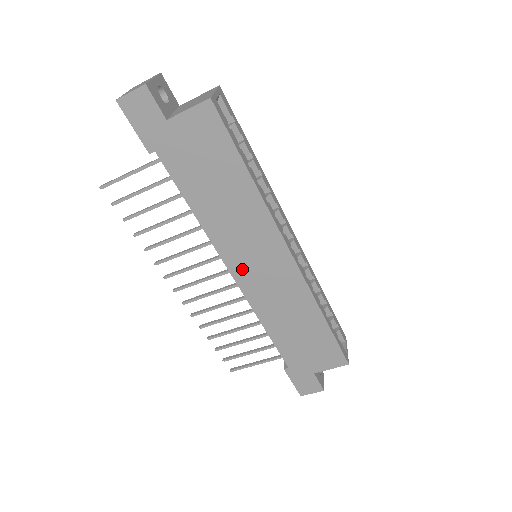
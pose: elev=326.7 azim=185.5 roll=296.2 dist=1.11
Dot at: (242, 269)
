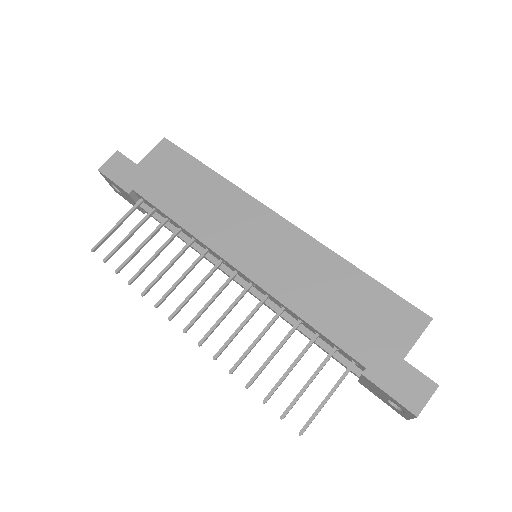
Dot at: (242, 255)
